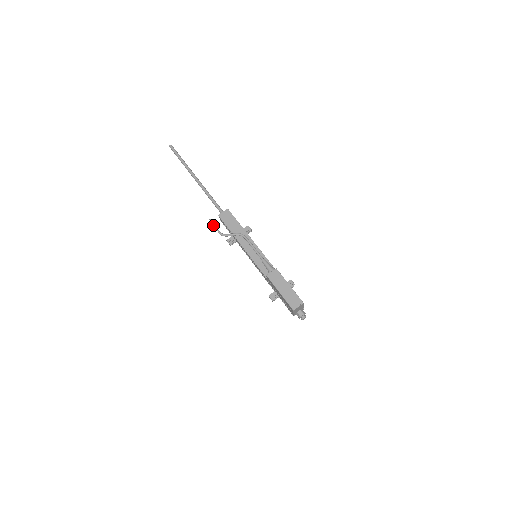
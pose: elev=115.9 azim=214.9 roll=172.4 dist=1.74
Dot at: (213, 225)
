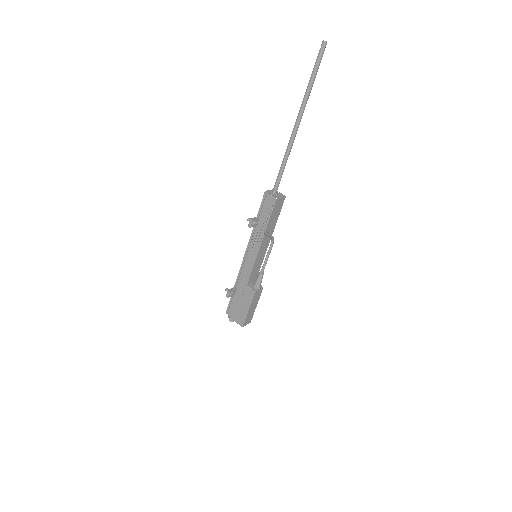
Dot at: (270, 216)
